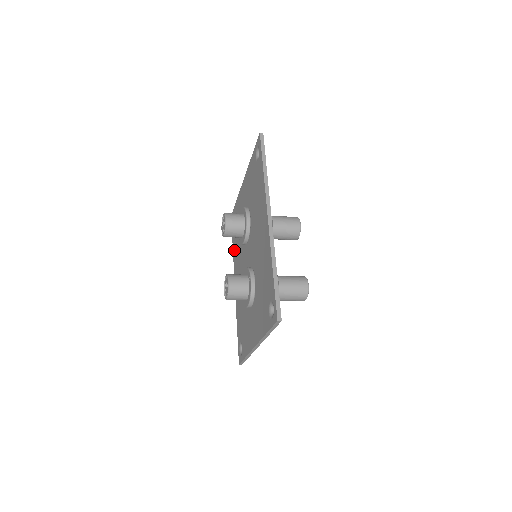
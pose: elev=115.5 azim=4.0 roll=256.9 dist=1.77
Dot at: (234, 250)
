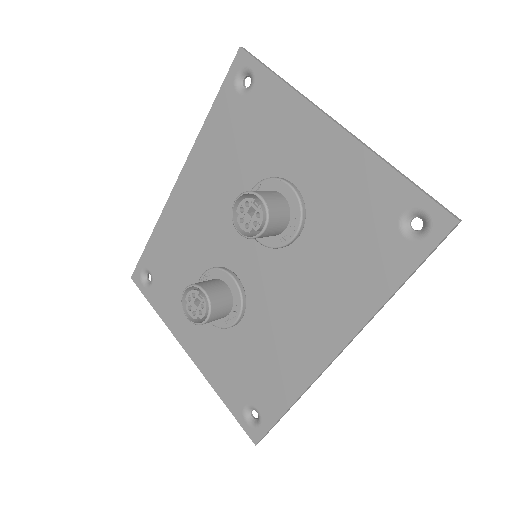
Dot at: (210, 136)
